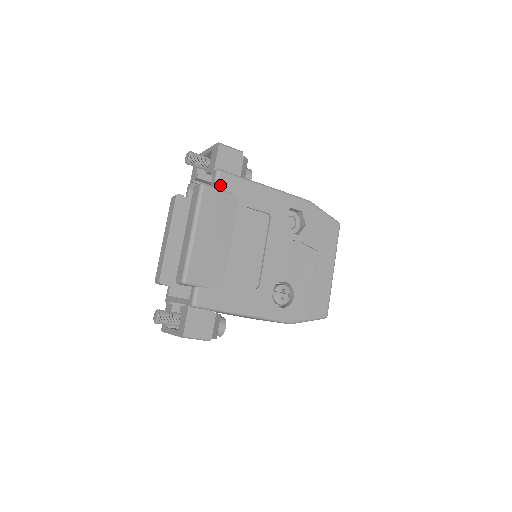
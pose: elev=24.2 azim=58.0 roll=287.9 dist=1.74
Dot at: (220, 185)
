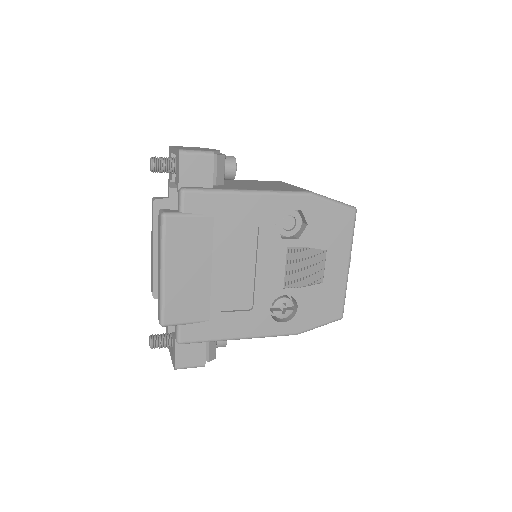
Dot at: (187, 209)
